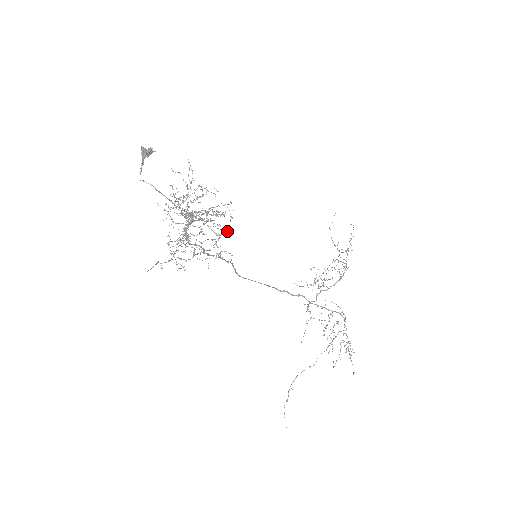
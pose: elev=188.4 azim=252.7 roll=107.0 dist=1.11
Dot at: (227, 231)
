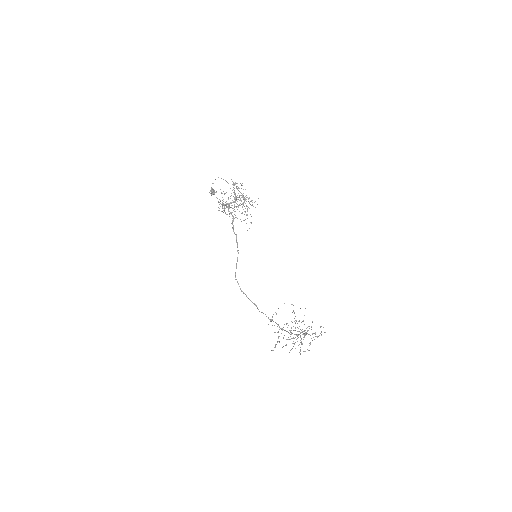
Dot at: occluded
